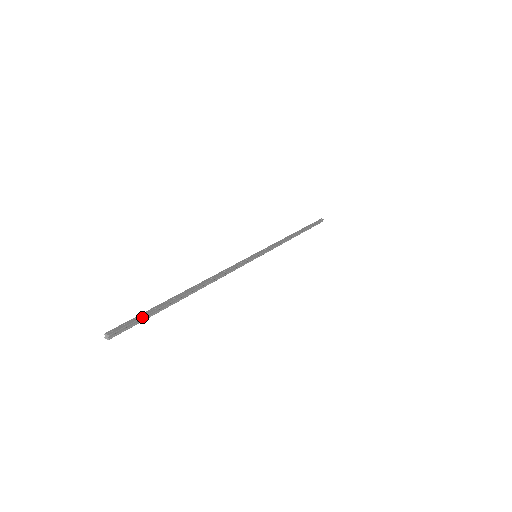
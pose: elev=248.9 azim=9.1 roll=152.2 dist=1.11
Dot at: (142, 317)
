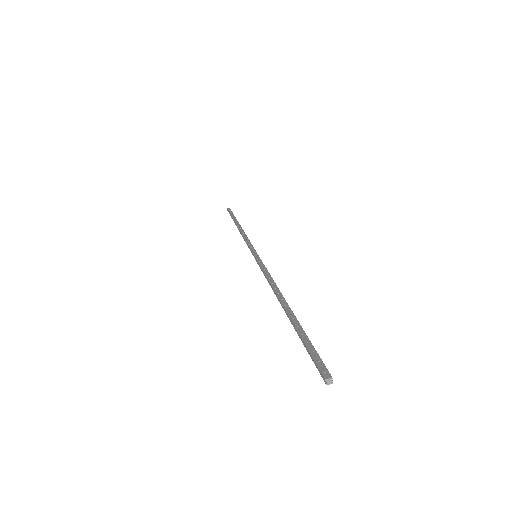
Dot at: (313, 347)
